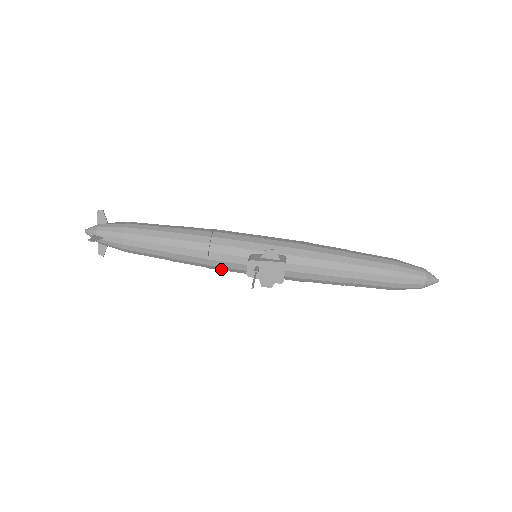
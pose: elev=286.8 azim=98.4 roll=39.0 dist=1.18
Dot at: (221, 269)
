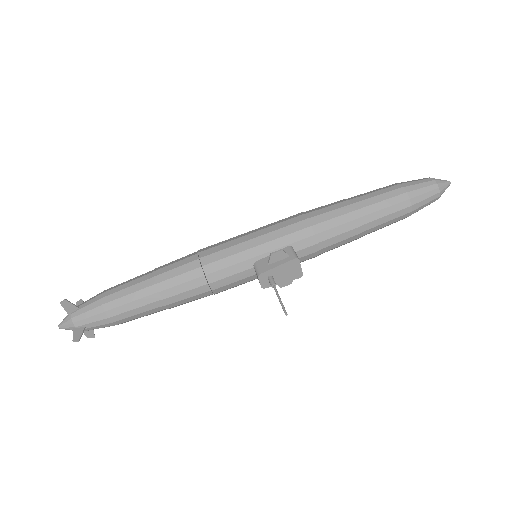
Dot at: occluded
